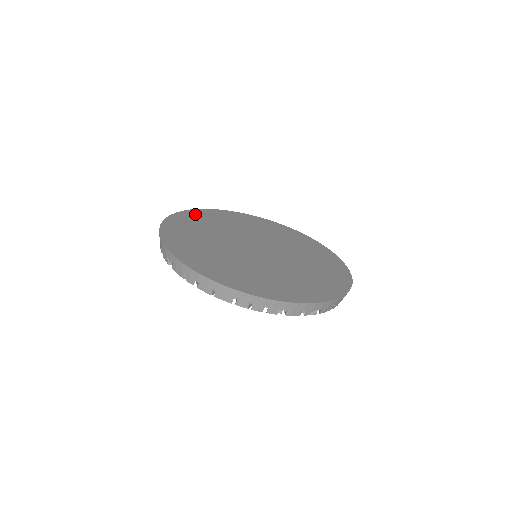
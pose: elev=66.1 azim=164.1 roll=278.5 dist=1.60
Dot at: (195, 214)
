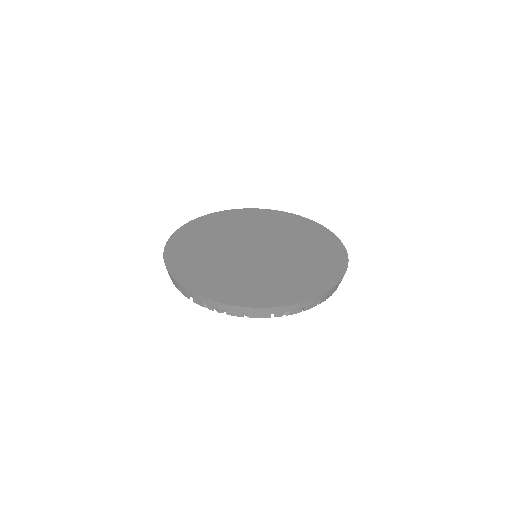
Dot at: (175, 258)
